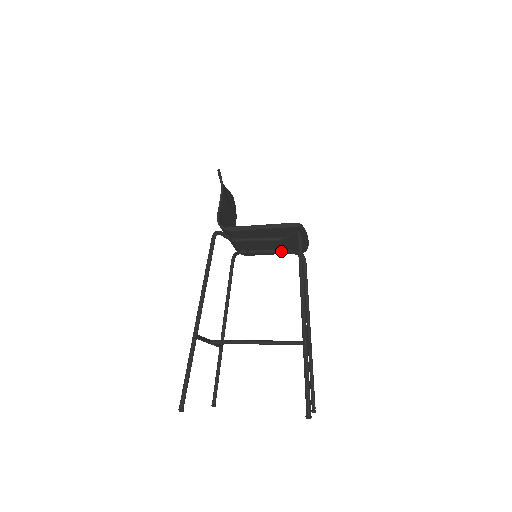
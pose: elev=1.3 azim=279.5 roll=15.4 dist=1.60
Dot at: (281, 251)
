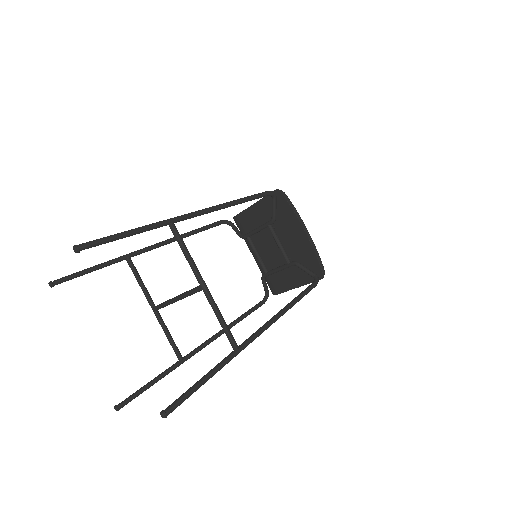
Dot at: (289, 263)
